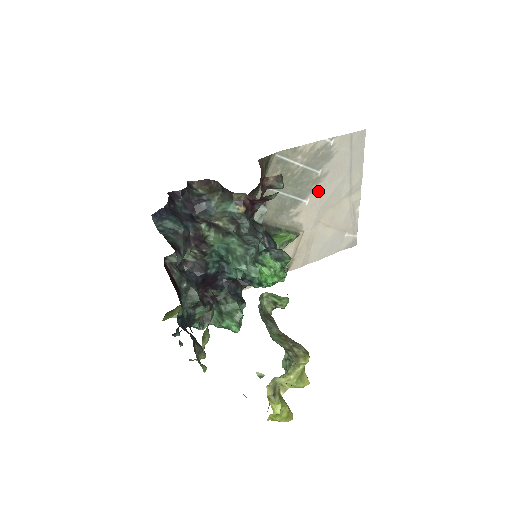
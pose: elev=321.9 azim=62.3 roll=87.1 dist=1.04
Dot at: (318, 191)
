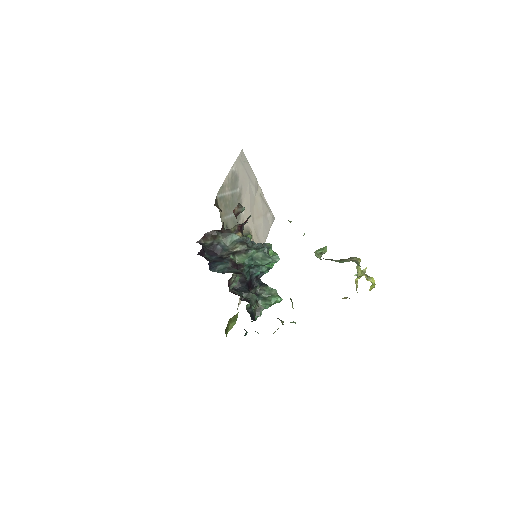
Dot at: (243, 201)
